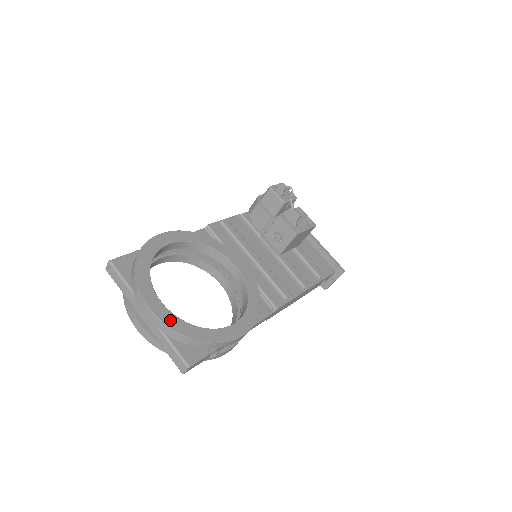
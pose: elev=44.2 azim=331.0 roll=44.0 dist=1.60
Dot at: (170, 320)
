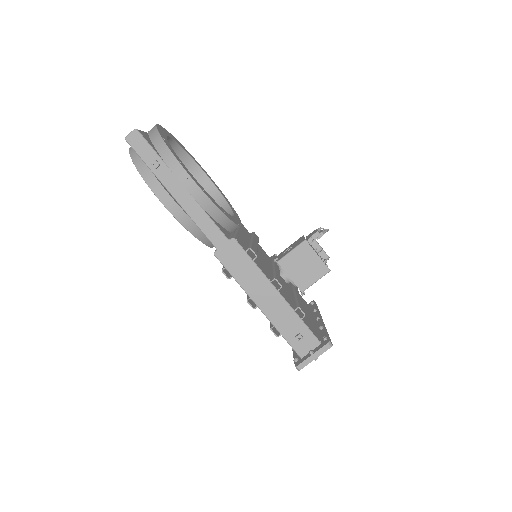
Dot at: (161, 131)
